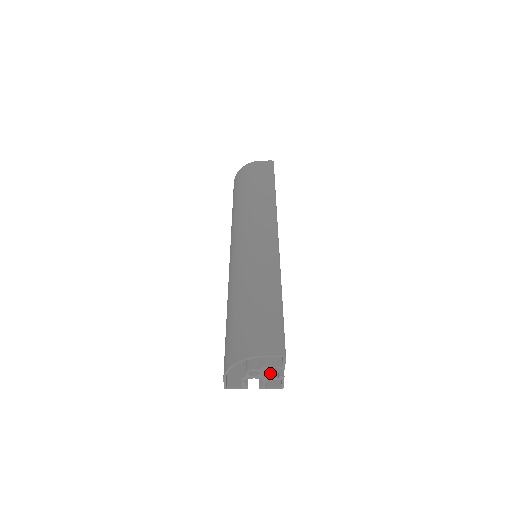
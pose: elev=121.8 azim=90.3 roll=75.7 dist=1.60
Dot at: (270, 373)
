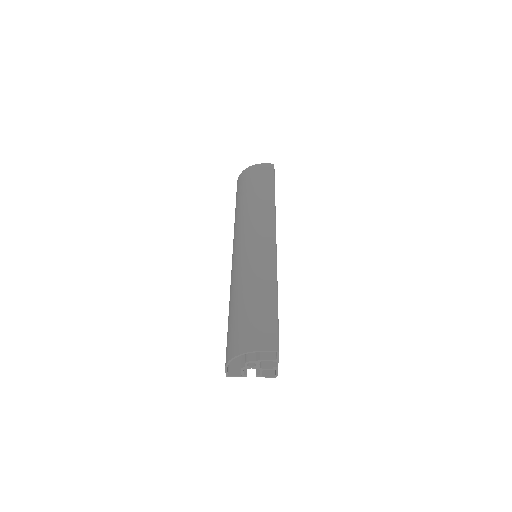
Dot at: (266, 364)
